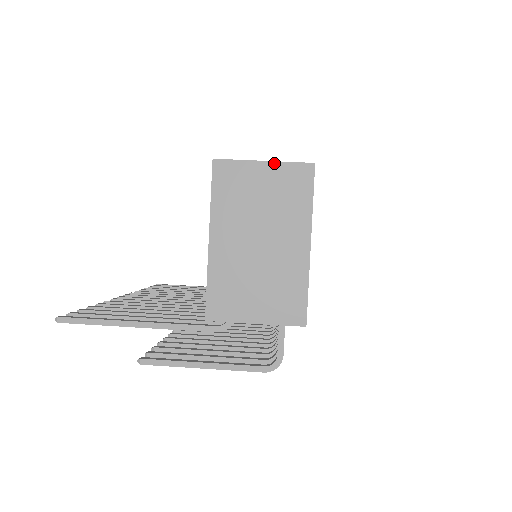
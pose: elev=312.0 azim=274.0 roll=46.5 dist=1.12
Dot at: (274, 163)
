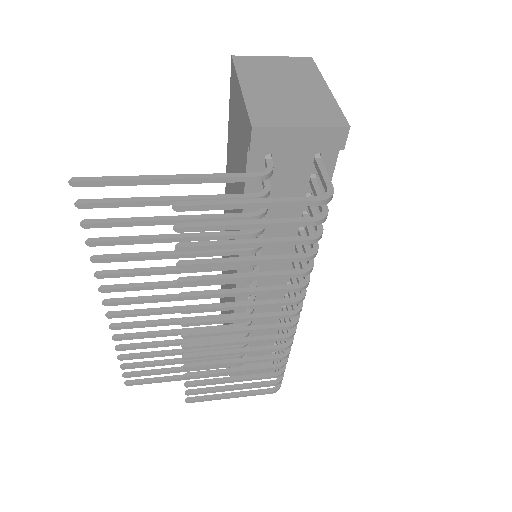
Dot at: (281, 57)
